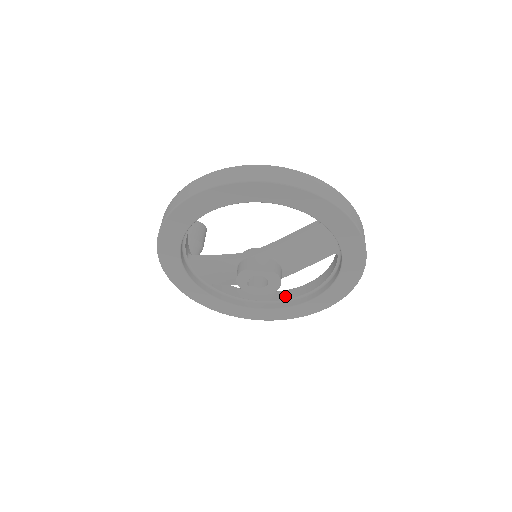
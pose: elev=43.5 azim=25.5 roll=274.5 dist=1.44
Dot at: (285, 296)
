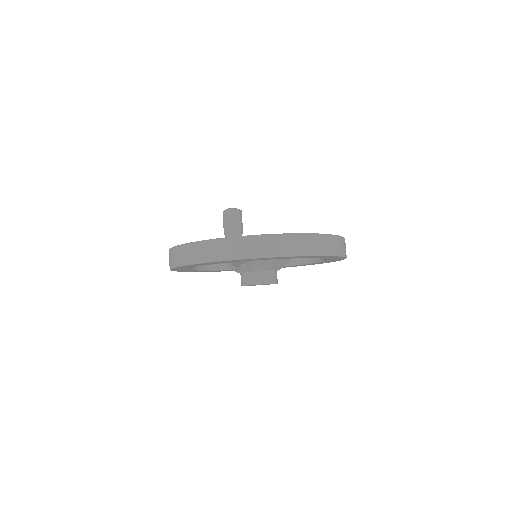
Dot at: occluded
